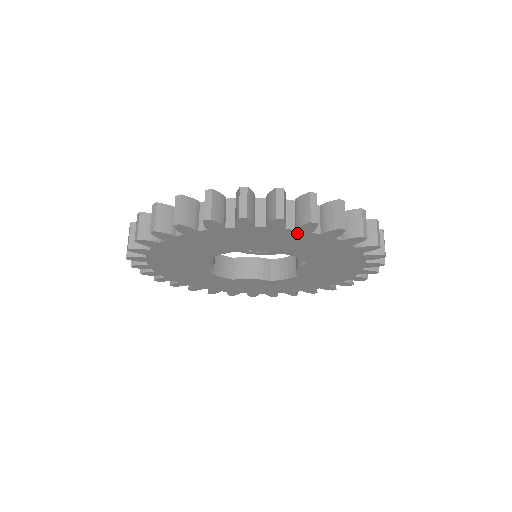
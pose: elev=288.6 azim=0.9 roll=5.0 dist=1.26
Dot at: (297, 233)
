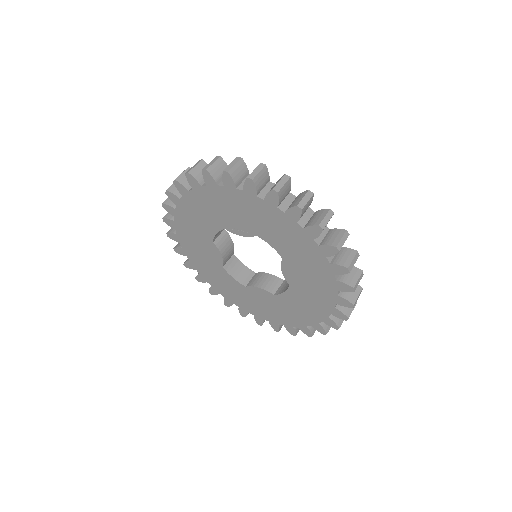
Dot at: (248, 197)
